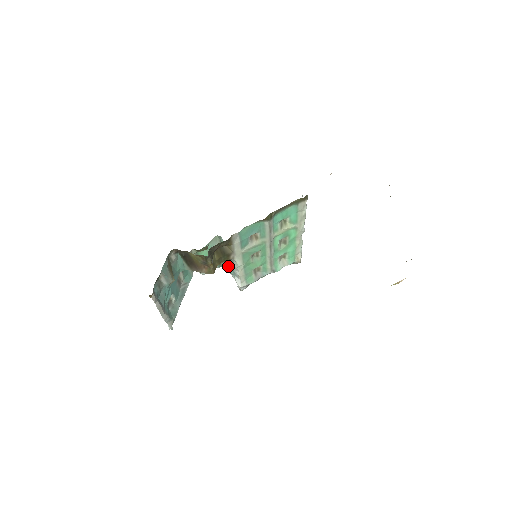
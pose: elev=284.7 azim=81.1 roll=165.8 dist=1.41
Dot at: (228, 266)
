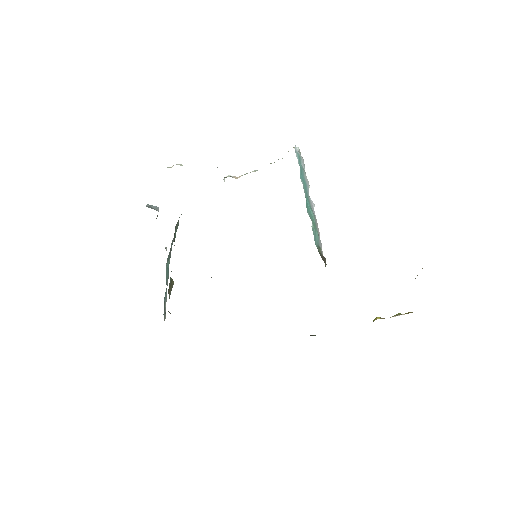
Dot at: occluded
